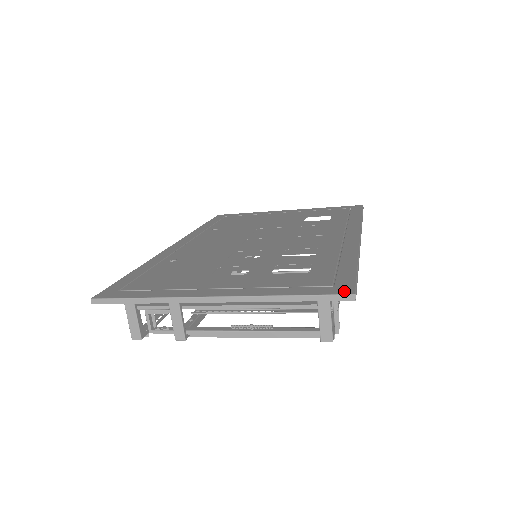
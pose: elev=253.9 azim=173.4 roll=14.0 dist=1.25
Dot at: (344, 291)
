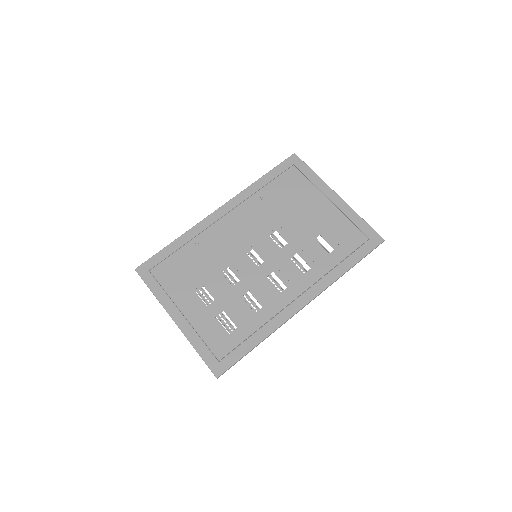
Dot at: (216, 371)
